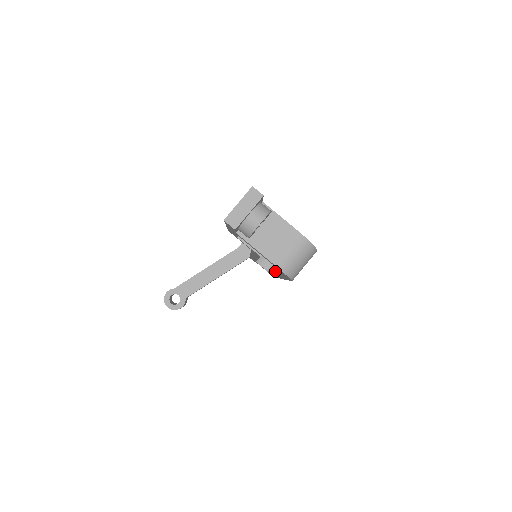
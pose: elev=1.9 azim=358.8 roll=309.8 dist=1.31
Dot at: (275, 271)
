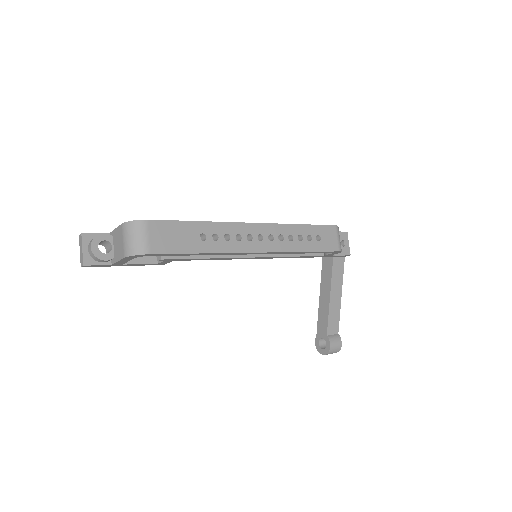
Dot at: (233, 254)
